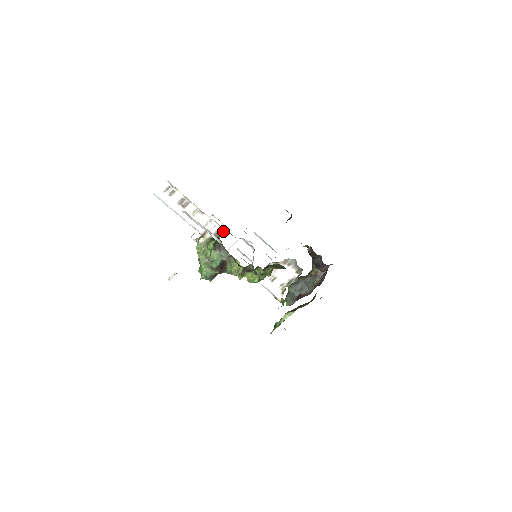
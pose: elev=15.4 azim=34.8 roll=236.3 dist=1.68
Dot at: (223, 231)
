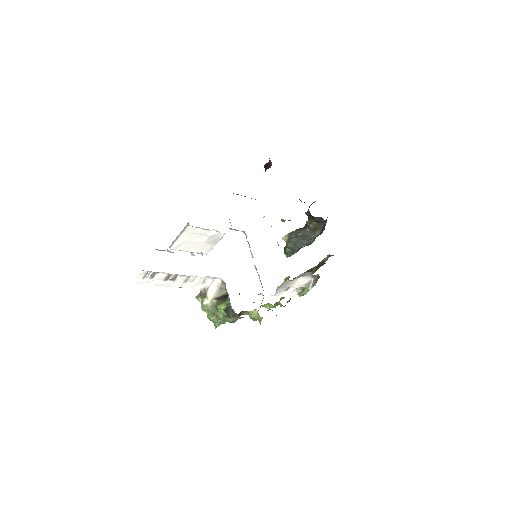
Dot at: (206, 233)
